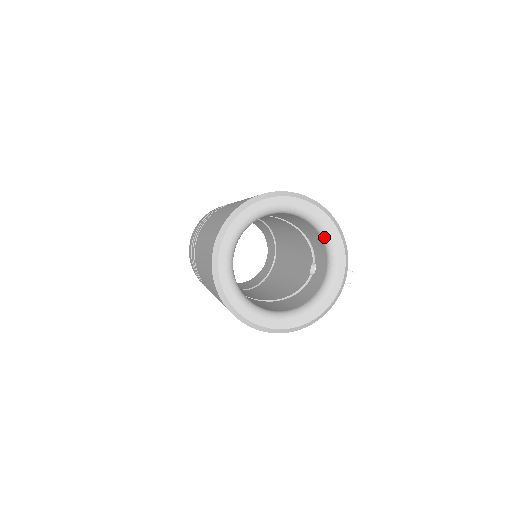
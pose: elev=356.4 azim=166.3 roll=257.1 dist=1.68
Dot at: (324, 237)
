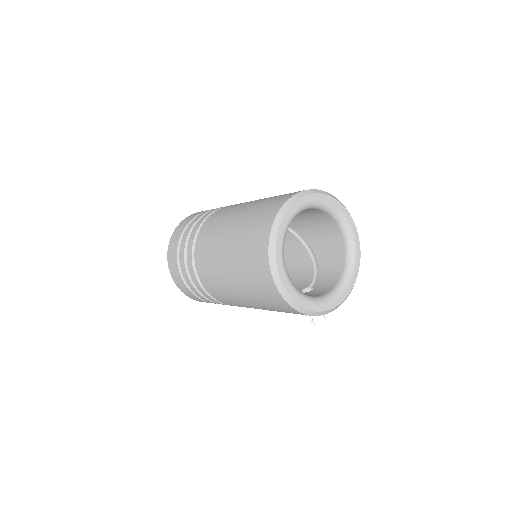
Dot at: (347, 268)
